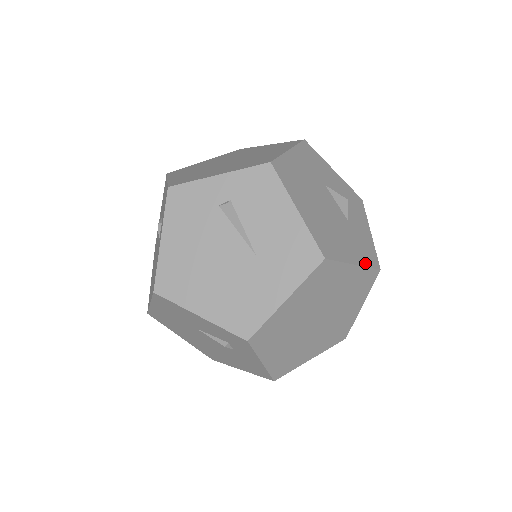
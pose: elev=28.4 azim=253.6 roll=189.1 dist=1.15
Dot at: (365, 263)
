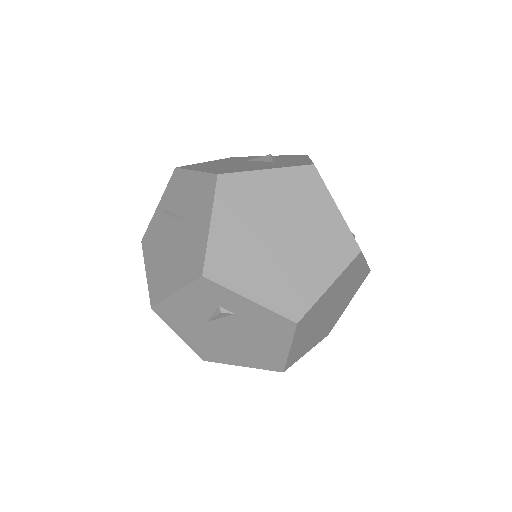
Dot at: (286, 167)
